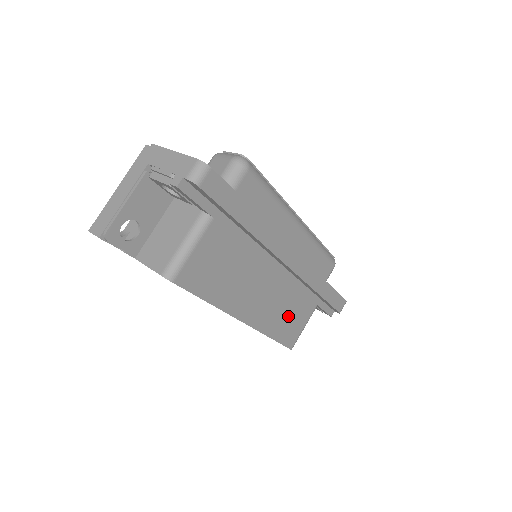
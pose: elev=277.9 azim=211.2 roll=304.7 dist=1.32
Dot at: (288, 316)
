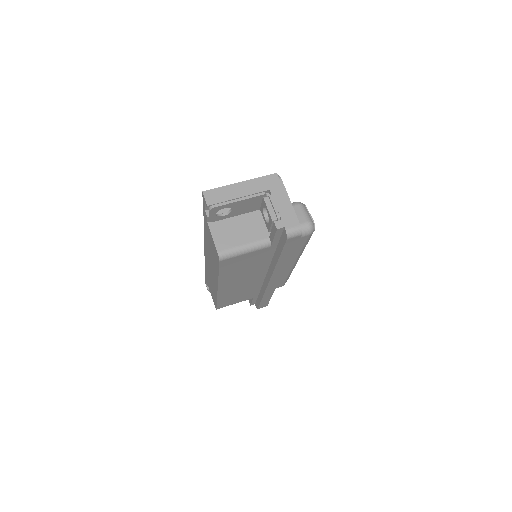
Dot at: (236, 296)
